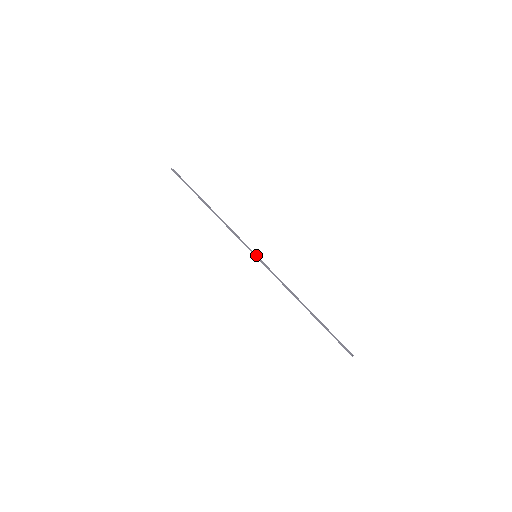
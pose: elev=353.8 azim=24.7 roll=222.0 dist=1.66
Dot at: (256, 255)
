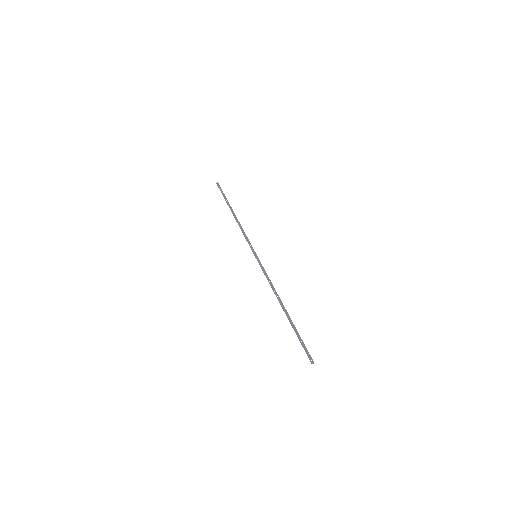
Dot at: (256, 255)
